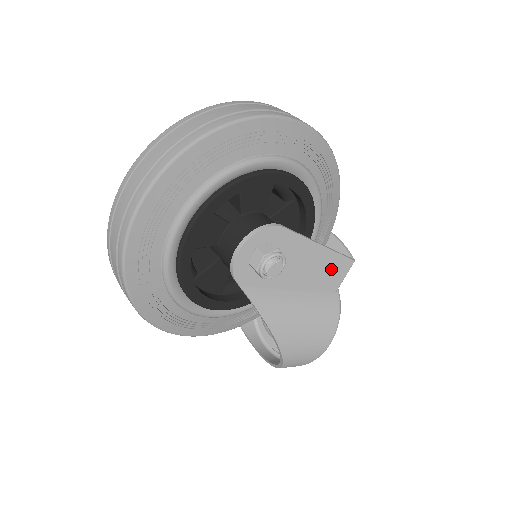
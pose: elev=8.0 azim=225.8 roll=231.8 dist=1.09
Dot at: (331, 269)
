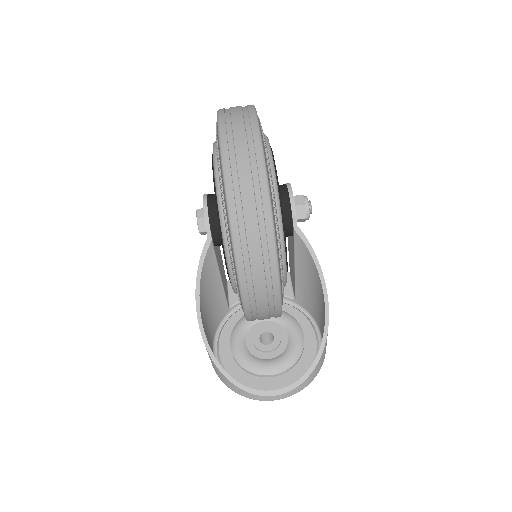
Dot at: occluded
